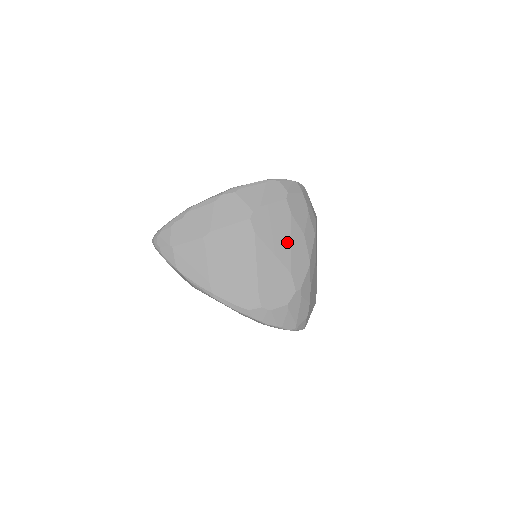
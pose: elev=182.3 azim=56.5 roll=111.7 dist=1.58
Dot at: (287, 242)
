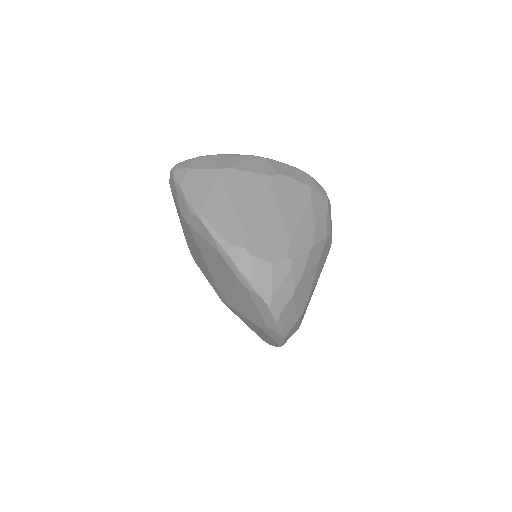
Dot at: (297, 214)
